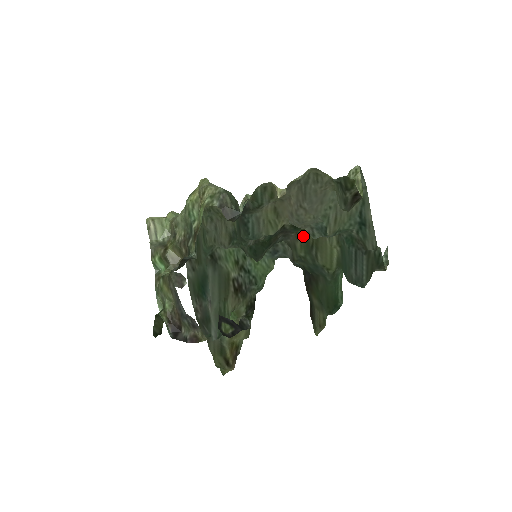
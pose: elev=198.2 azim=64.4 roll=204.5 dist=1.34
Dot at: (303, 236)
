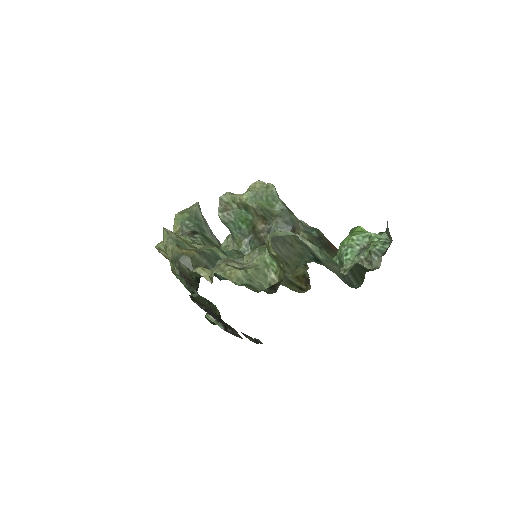
Dot at: occluded
